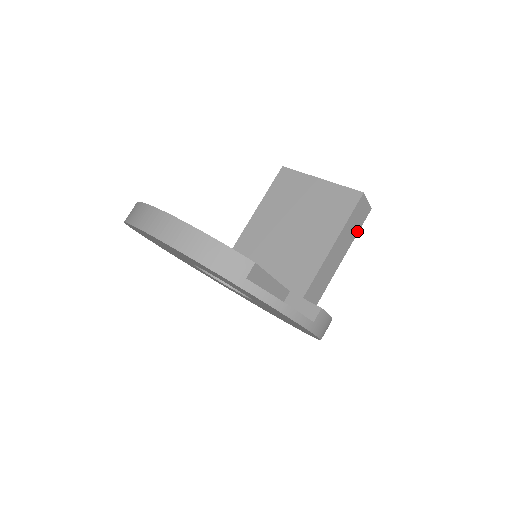
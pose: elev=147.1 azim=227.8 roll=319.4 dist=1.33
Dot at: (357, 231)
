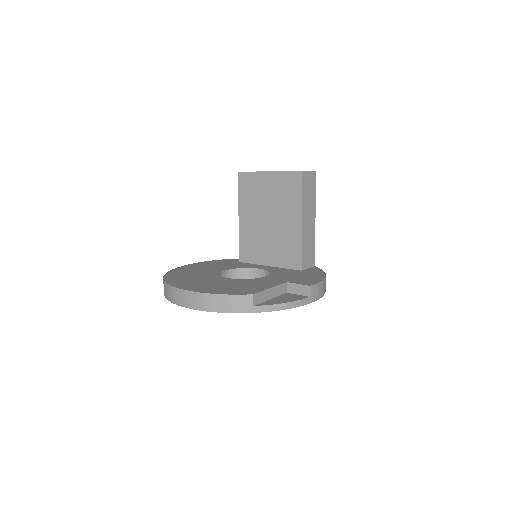
Dot at: (314, 193)
